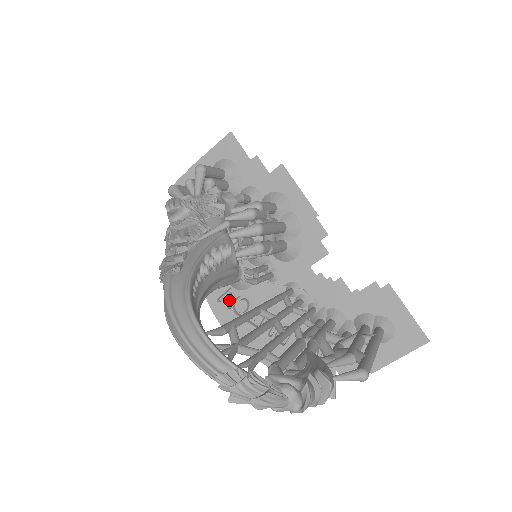
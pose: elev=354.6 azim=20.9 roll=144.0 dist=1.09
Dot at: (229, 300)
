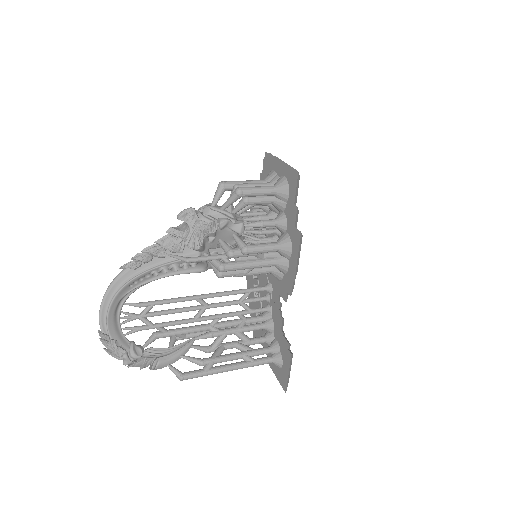
Dot at: occluded
